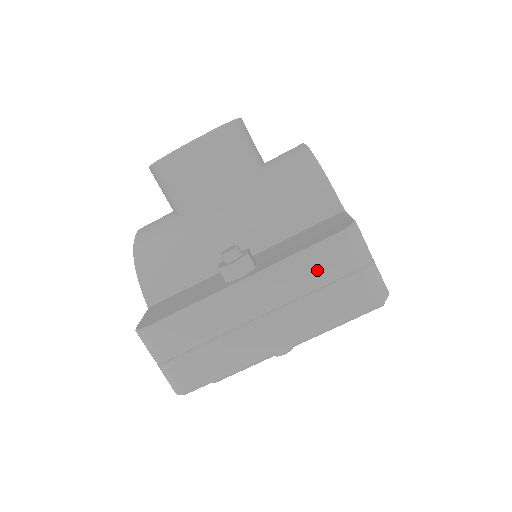
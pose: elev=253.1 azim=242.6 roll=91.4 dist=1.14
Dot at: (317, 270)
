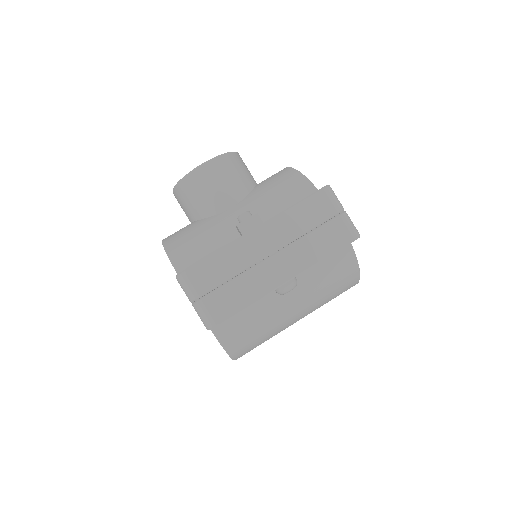
Dot at: (308, 216)
